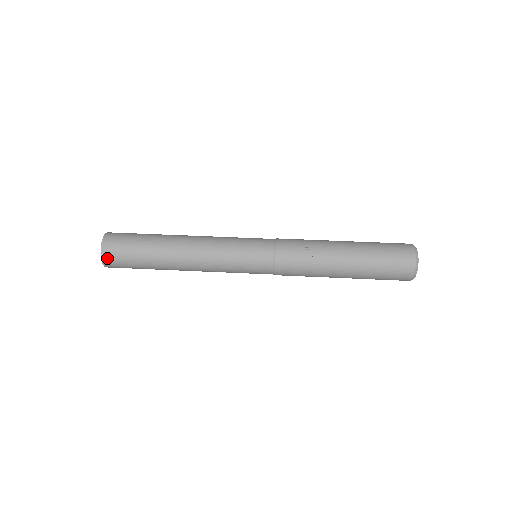
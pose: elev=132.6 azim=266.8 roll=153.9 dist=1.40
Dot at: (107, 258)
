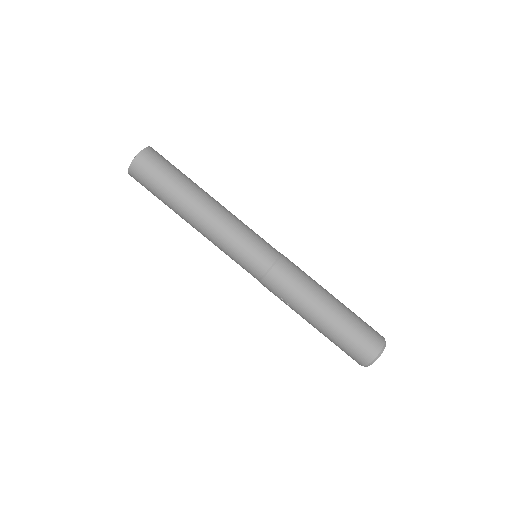
Dot at: occluded
